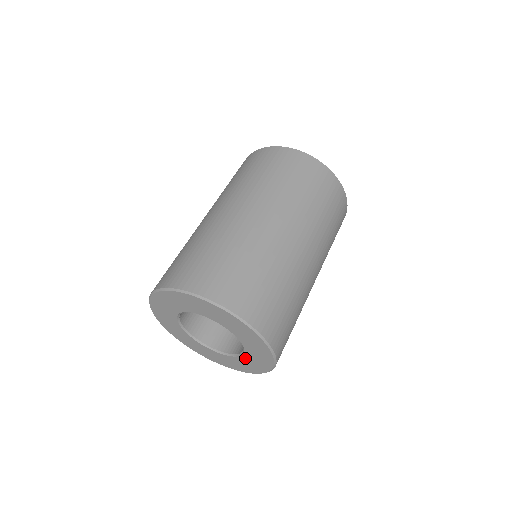
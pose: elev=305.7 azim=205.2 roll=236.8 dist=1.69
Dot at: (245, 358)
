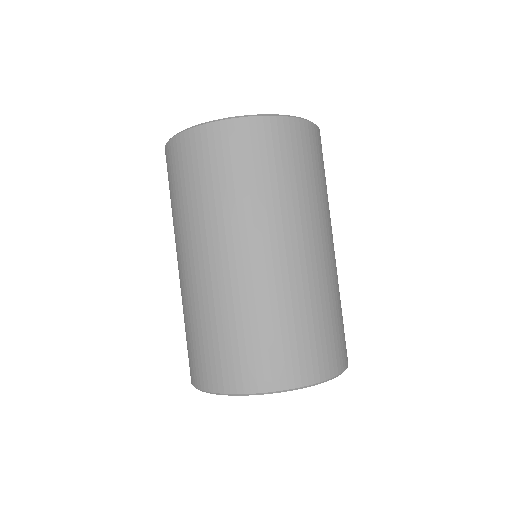
Dot at: occluded
